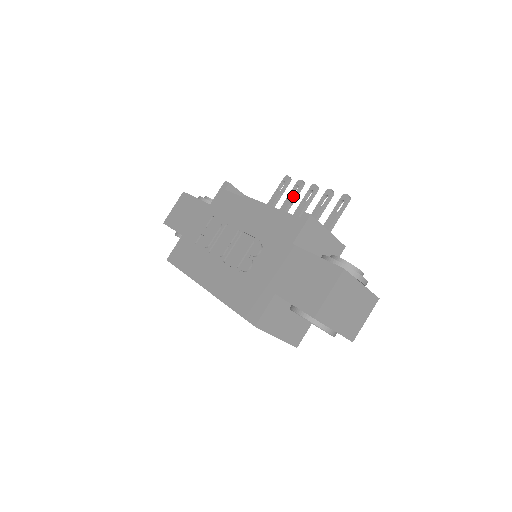
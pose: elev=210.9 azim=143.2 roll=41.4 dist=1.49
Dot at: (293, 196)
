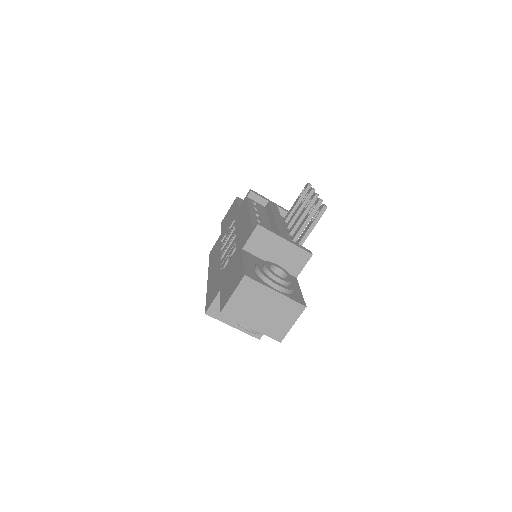
Dot at: (302, 203)
